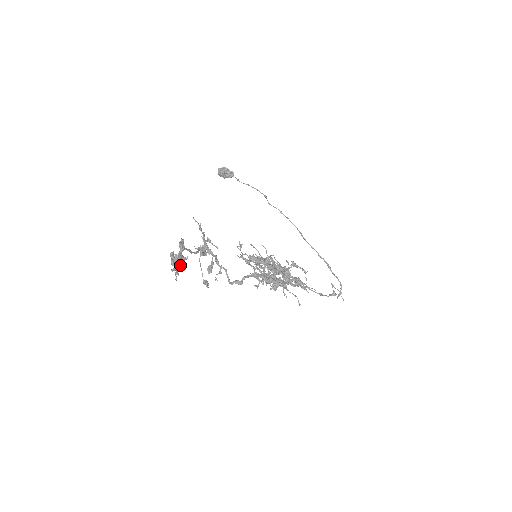
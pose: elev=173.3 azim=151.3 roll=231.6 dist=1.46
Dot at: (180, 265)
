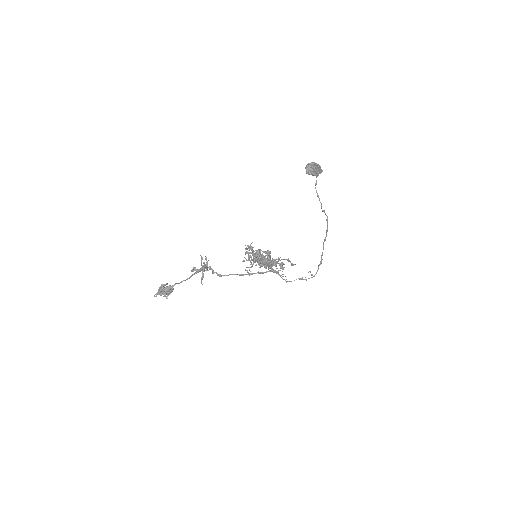
Dot at: occluded
